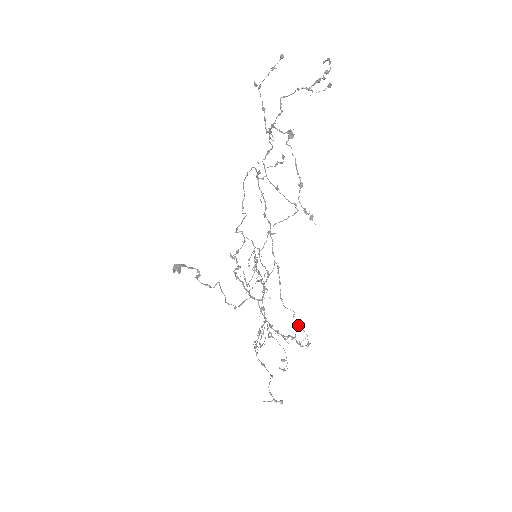
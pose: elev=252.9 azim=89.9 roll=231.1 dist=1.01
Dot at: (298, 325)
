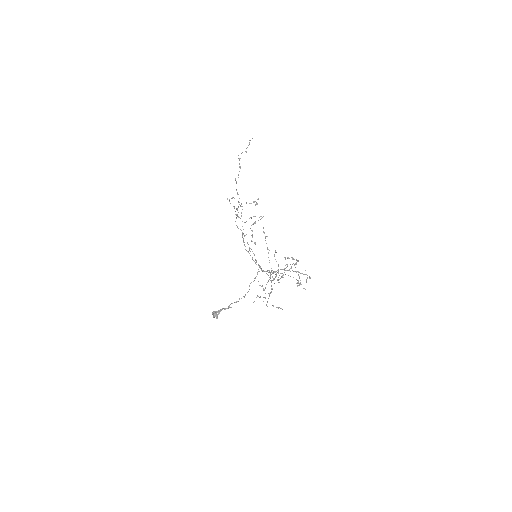
Dot at: occluded
